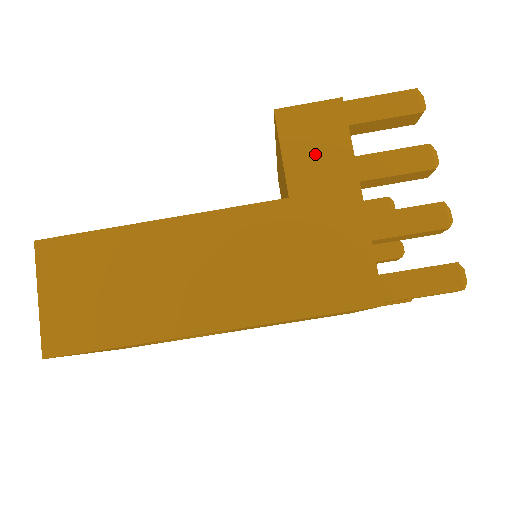
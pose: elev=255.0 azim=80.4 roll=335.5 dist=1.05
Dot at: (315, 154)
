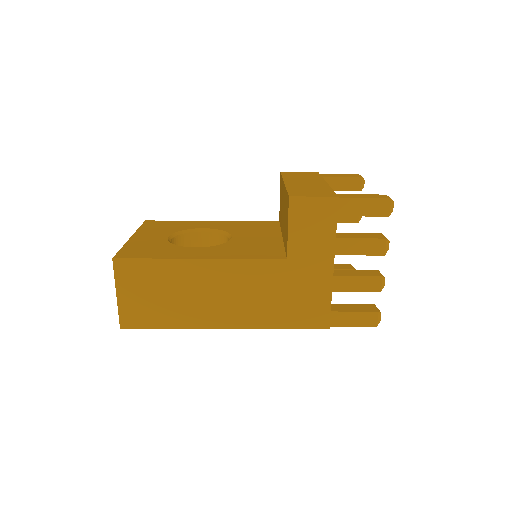
Dot at: (310, 233)
